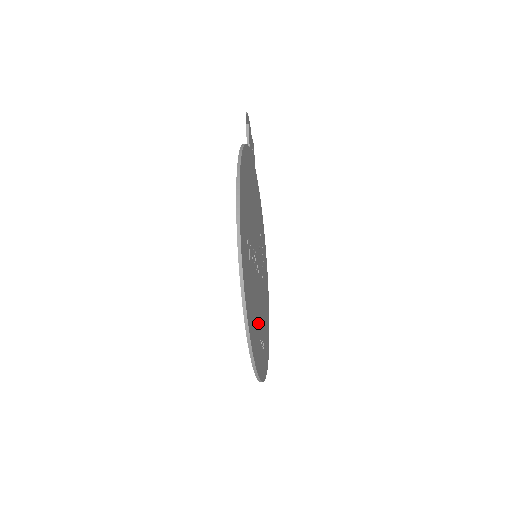
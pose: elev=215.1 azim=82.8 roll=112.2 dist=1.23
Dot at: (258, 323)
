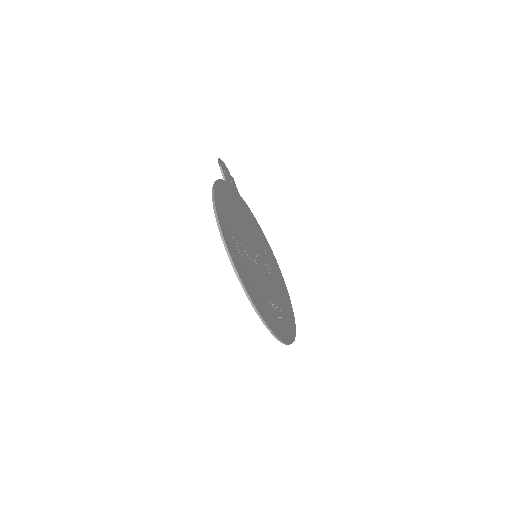
Dot at: (268, 301)
